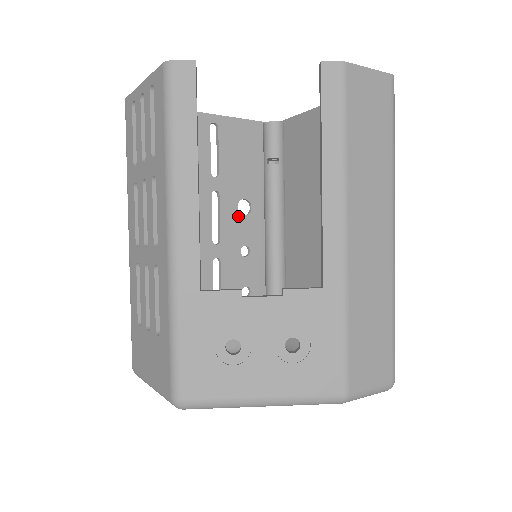
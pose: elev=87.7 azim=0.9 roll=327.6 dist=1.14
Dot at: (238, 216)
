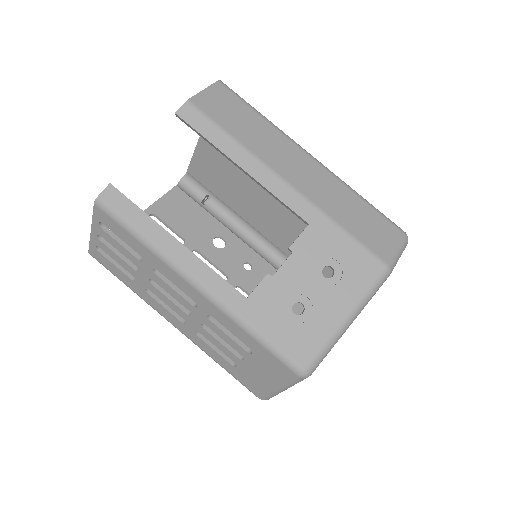
Dot at: (221, 251)
